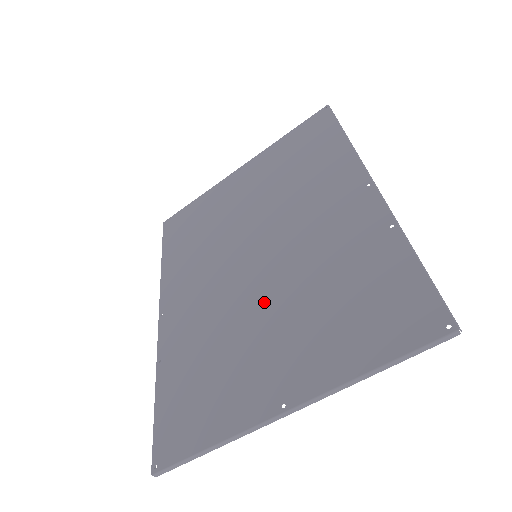
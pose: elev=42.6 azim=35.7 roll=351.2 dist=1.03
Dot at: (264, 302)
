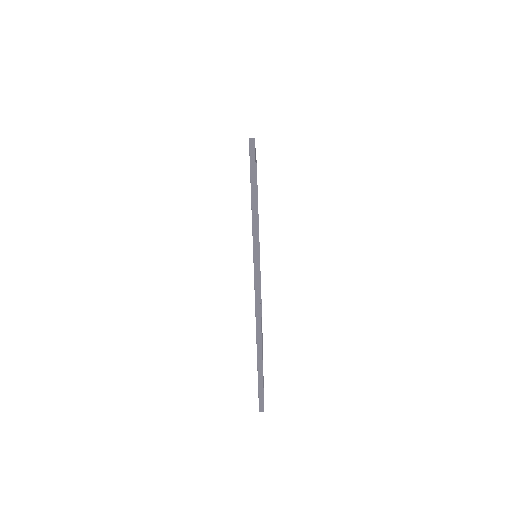
Dot at: occluded
